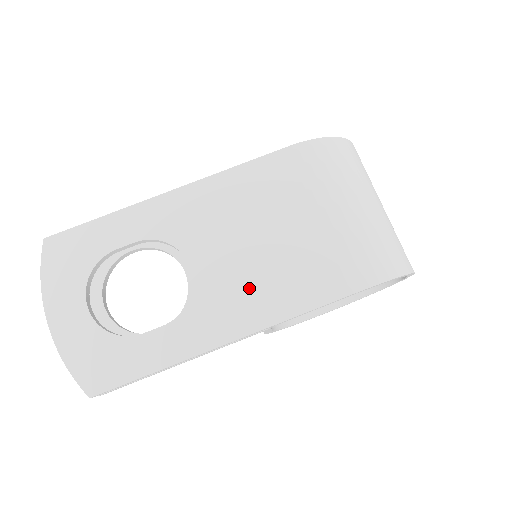
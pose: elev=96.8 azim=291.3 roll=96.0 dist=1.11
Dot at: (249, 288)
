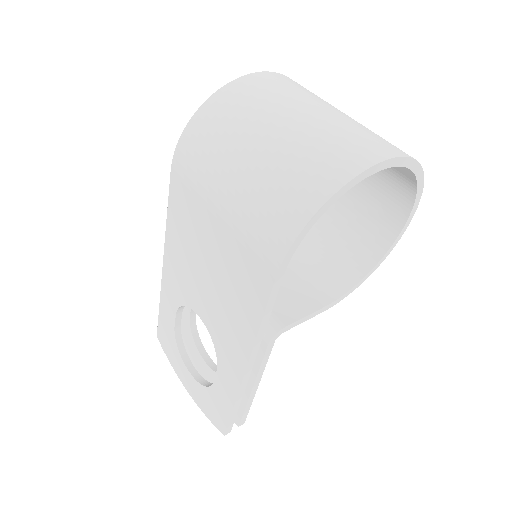
Dot at: (227, 316)
